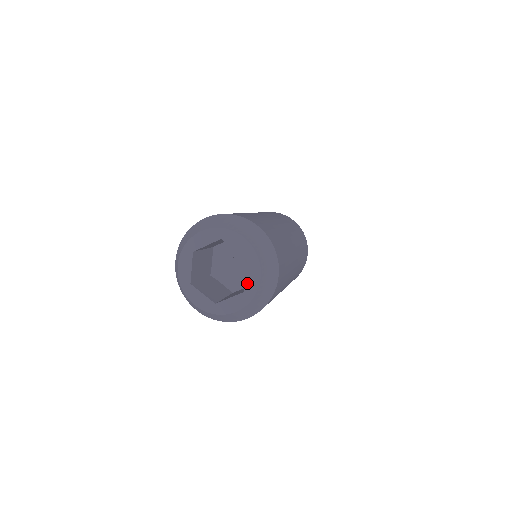
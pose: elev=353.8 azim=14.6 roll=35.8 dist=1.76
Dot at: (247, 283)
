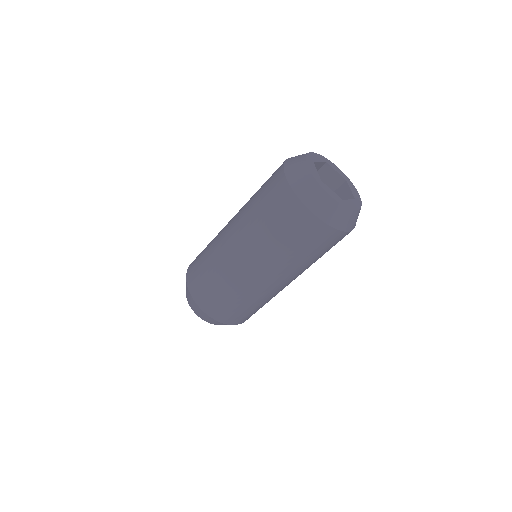
Dot at: (354, 194)
